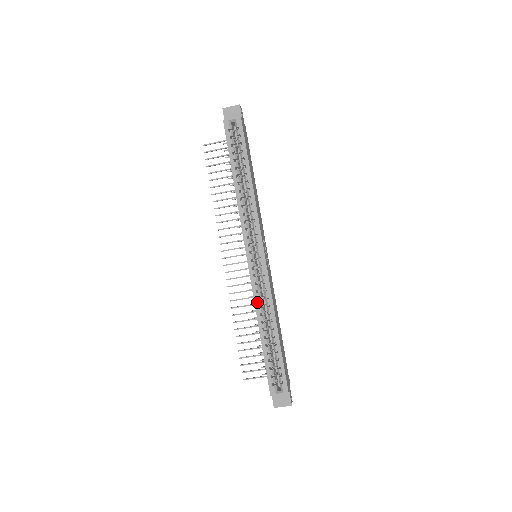
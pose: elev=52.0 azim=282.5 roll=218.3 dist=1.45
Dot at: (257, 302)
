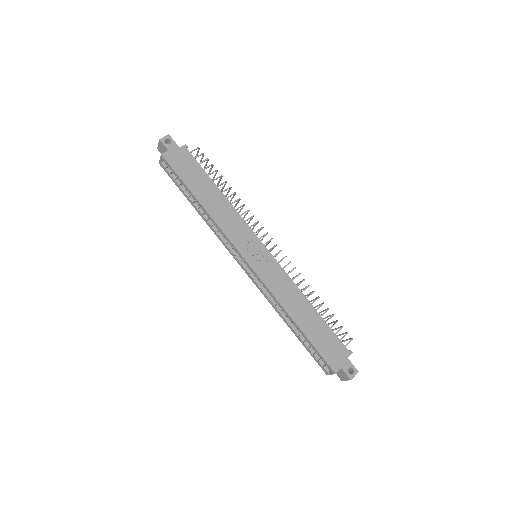
Dot at: (270, 302)
